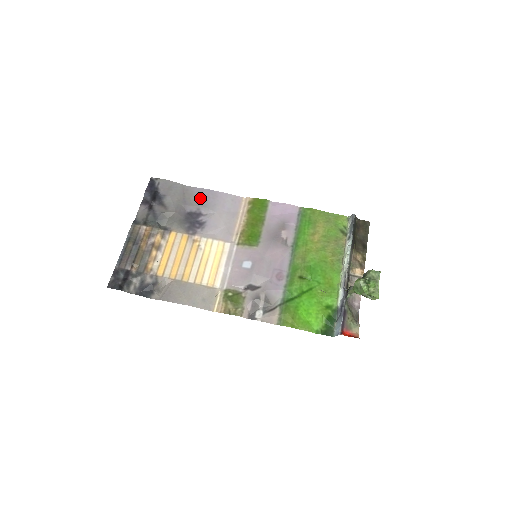
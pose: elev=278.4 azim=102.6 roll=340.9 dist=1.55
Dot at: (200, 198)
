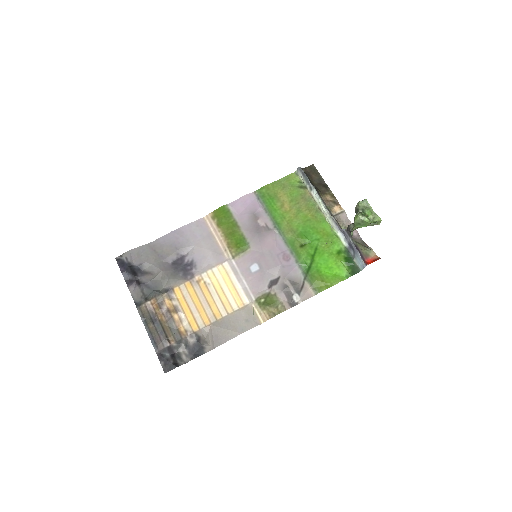
Dot at: (171, 244)
